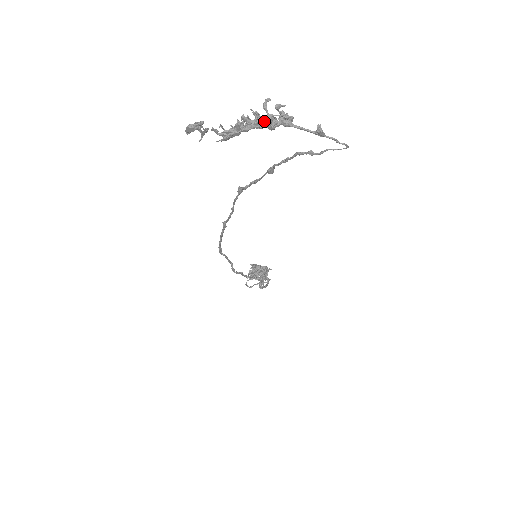
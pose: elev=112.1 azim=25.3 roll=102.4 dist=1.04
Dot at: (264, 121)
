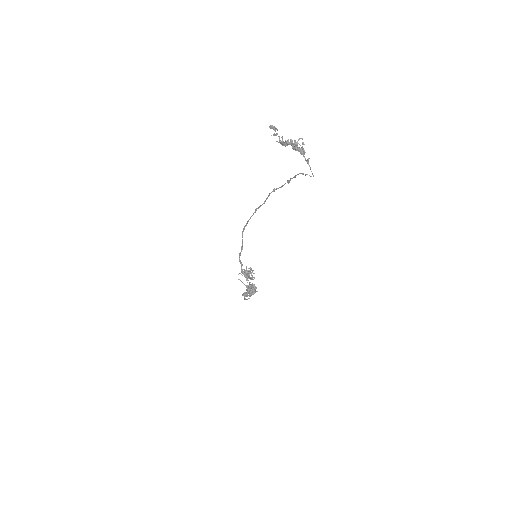
Dot at: (296, 147)
